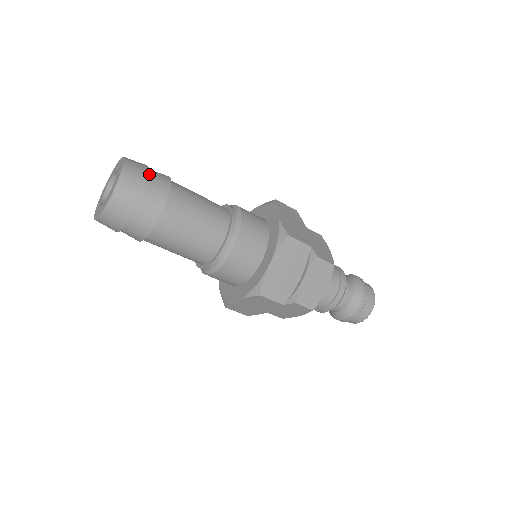
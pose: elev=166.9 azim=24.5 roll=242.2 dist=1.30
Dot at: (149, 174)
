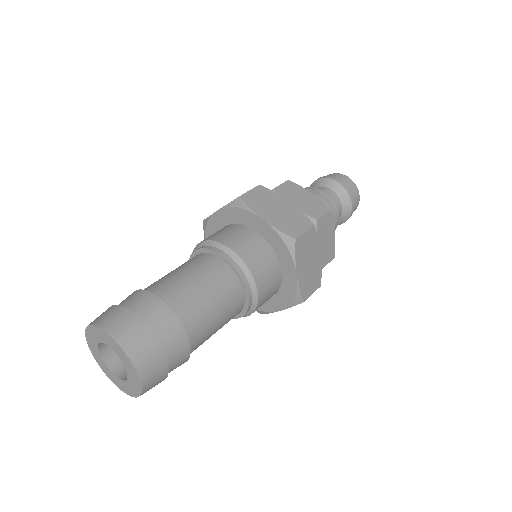
Dot at: (142, 320)
